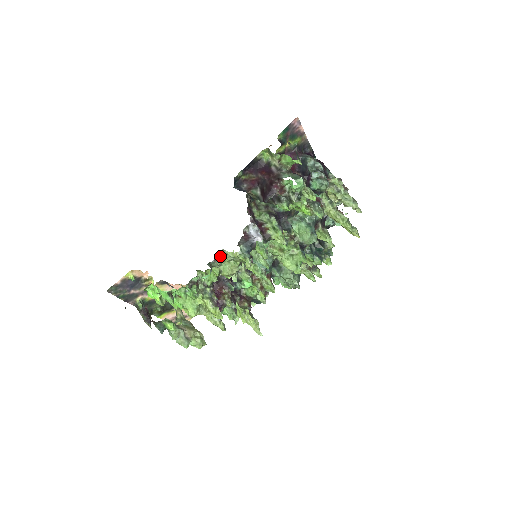
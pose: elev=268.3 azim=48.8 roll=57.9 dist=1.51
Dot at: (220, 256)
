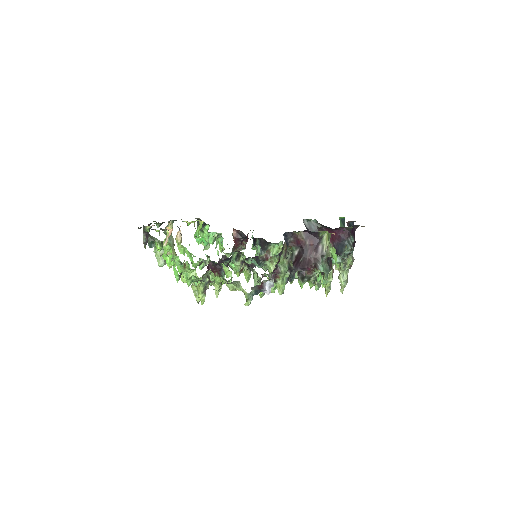
Dot at: (234, 283)
